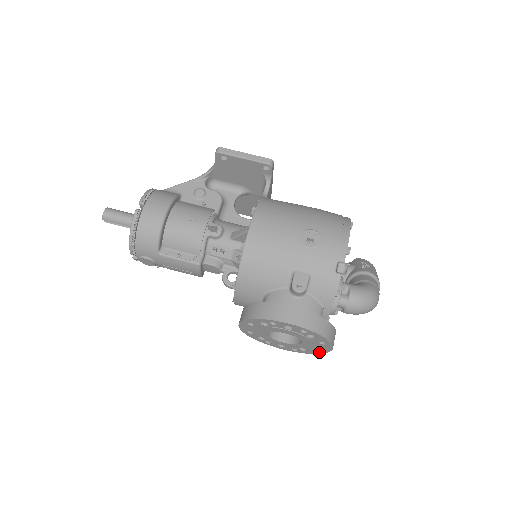
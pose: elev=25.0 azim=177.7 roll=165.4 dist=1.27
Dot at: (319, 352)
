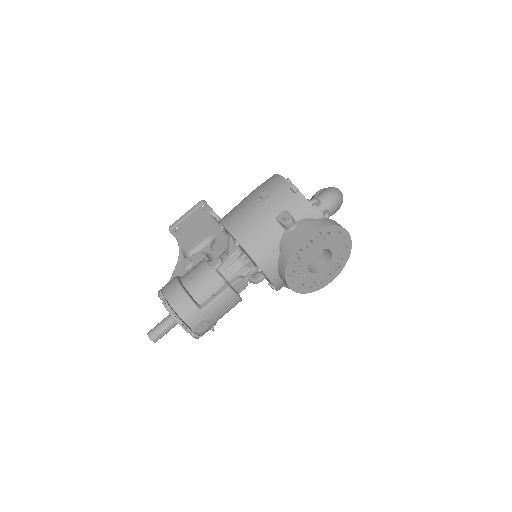
Dot at: (348, 250)
